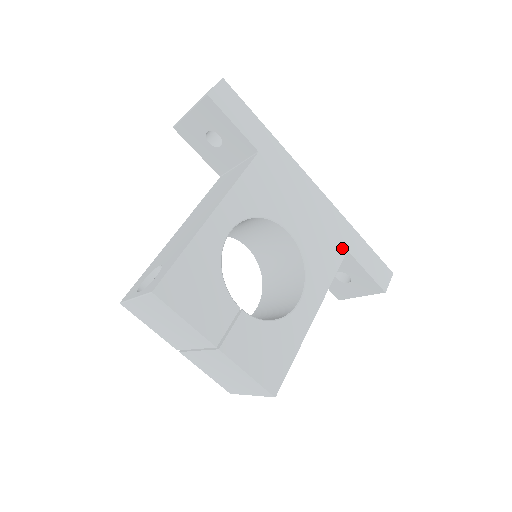
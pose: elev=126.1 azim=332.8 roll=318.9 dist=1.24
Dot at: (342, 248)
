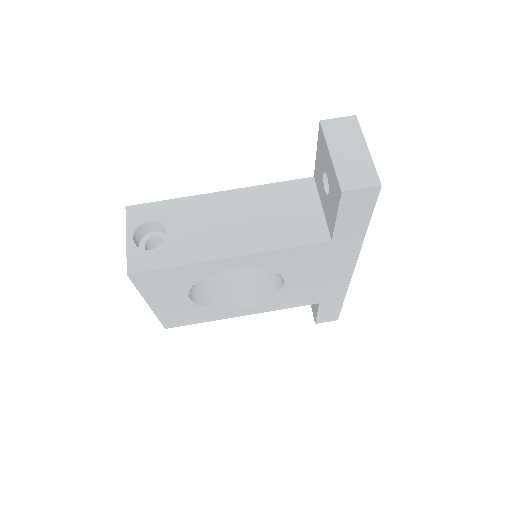
Dot at: (317, 301)
